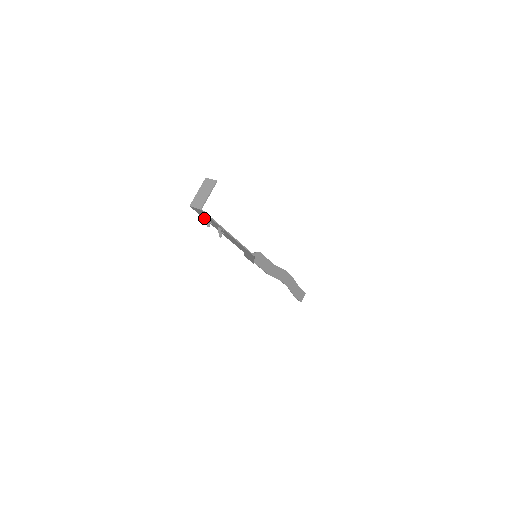
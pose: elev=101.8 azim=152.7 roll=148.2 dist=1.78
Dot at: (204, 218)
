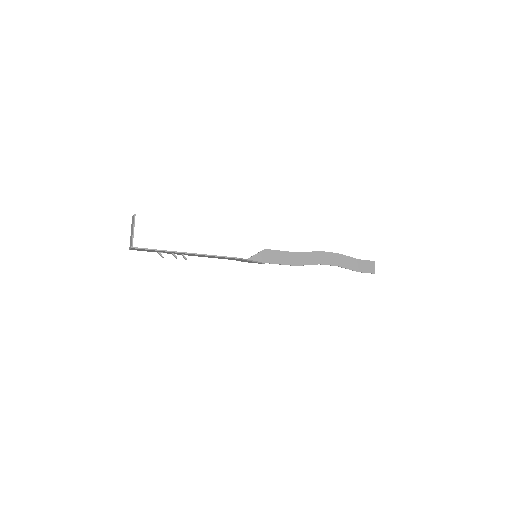
Dot at: occluded
